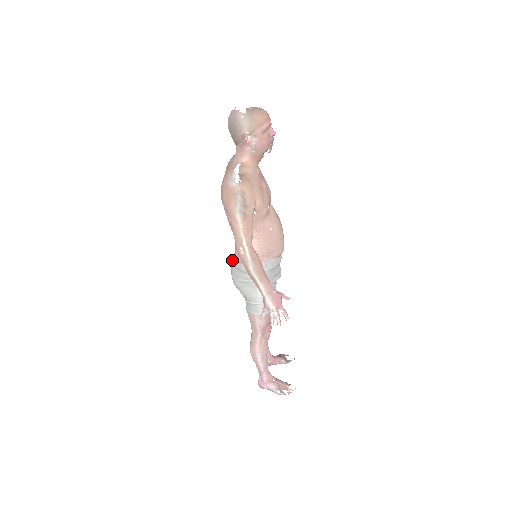
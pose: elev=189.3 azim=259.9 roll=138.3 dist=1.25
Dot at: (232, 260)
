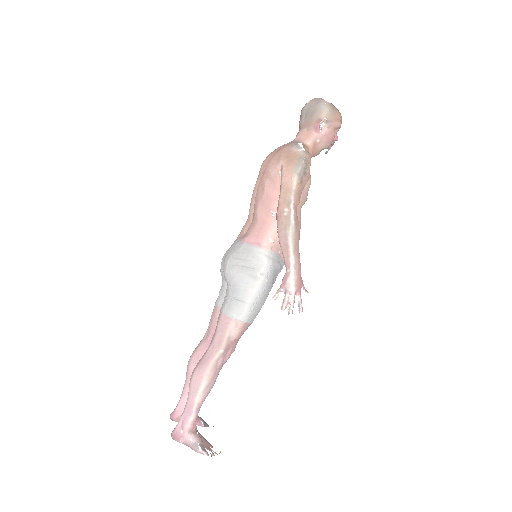
Dot at: (230, 248)
